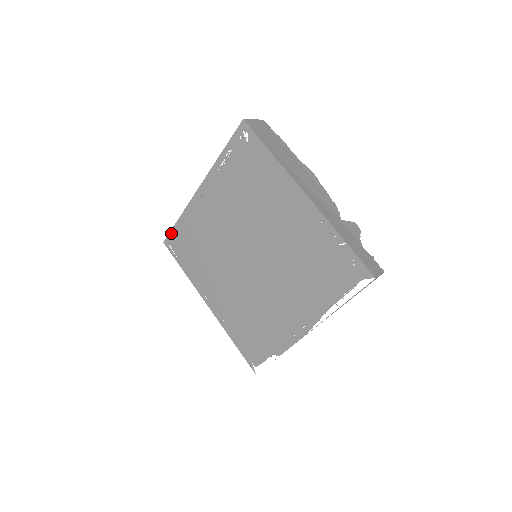
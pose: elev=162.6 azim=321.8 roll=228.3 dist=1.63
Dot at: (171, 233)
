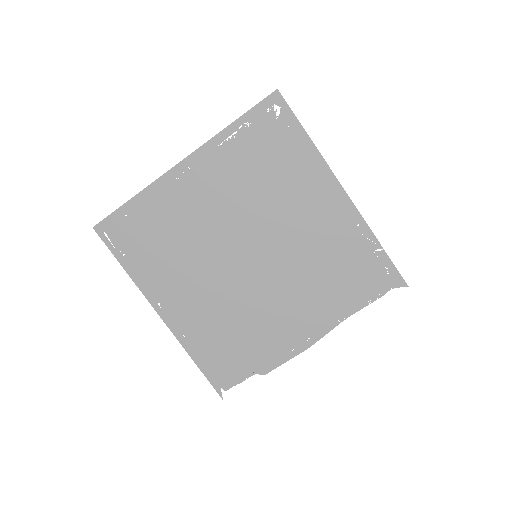
Dot at: (112, 216)
